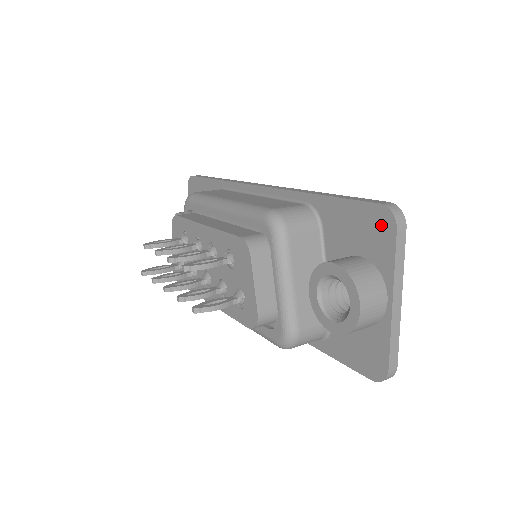
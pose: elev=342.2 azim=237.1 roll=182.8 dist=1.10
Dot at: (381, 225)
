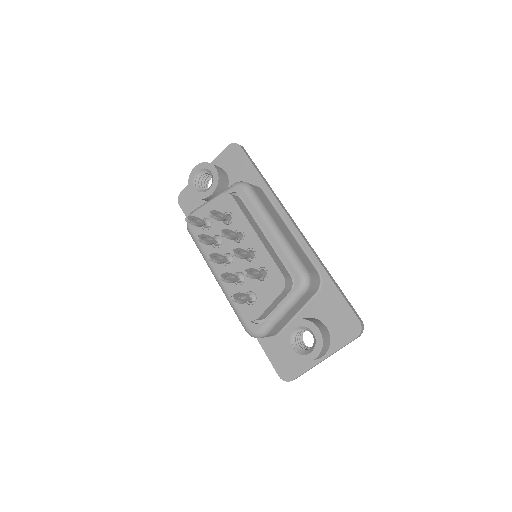
Dot at: (351, 328)
